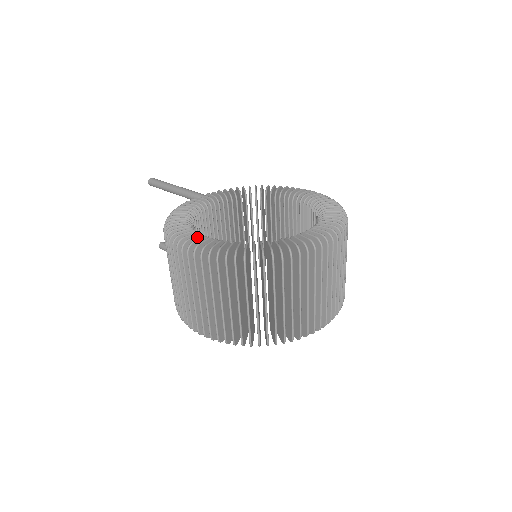
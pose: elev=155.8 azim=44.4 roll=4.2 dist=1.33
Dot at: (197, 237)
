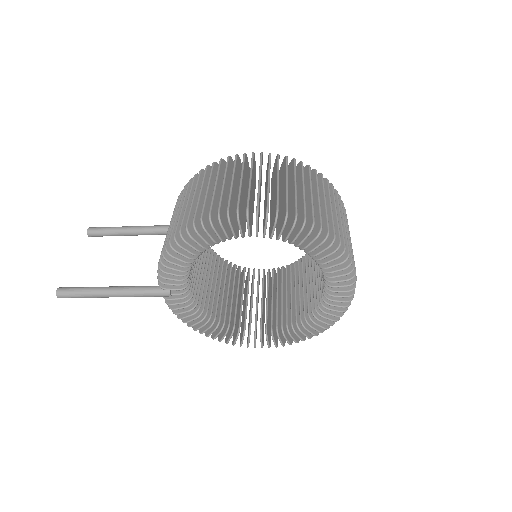
Dot at: (255, 166)
